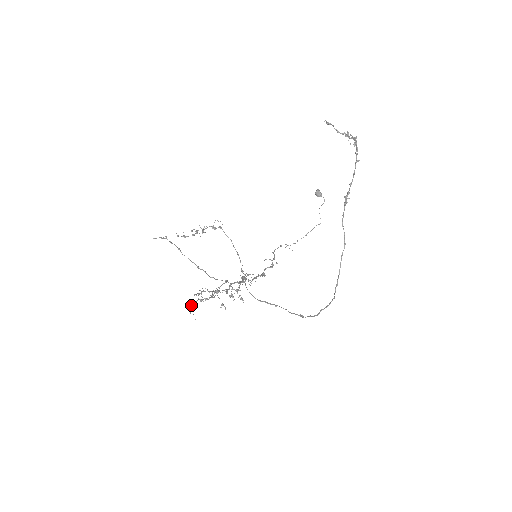
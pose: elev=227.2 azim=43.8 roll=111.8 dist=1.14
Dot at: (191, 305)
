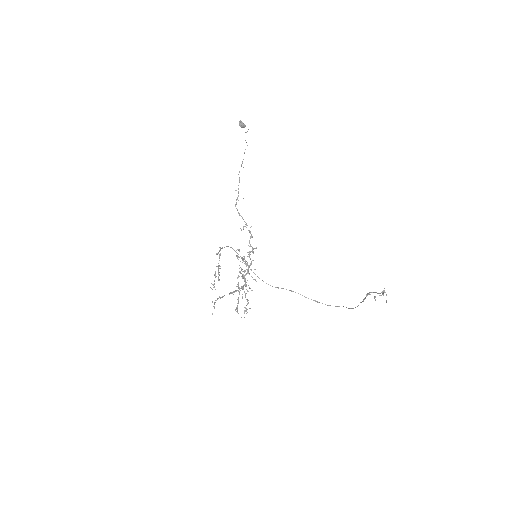
Dot at: (238, 313)
